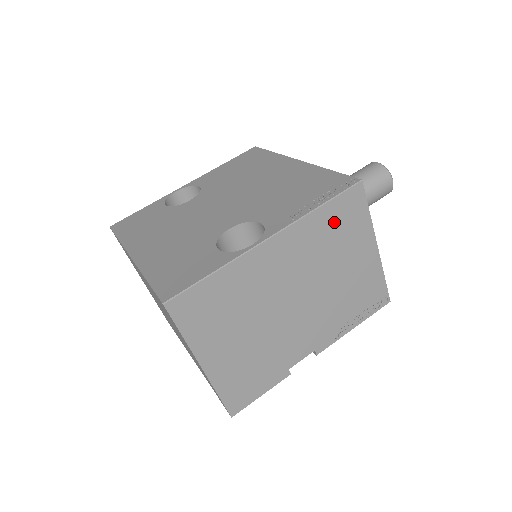
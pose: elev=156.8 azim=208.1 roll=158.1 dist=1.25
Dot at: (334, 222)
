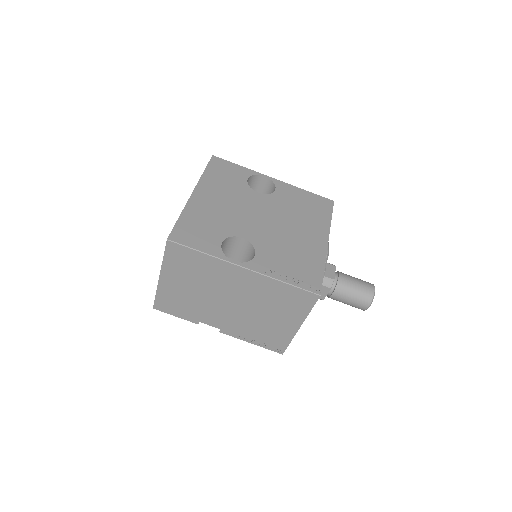
Dot at: (286, 295)
